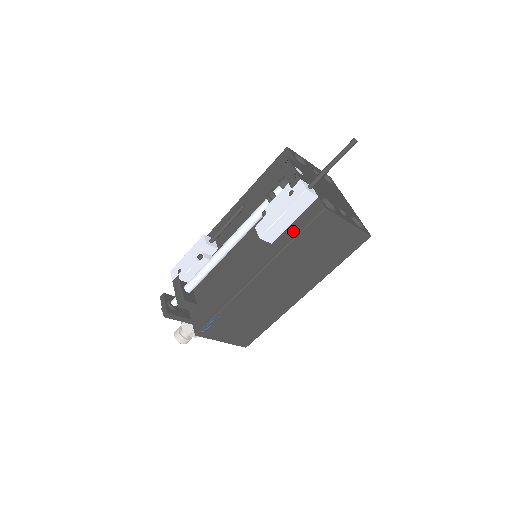
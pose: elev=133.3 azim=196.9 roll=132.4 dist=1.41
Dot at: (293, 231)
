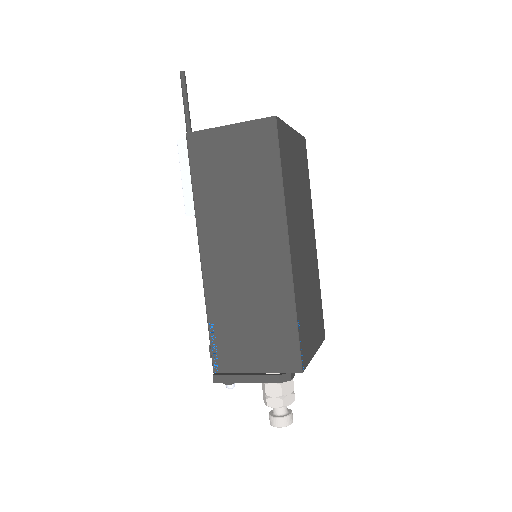
Dot at: occluded
